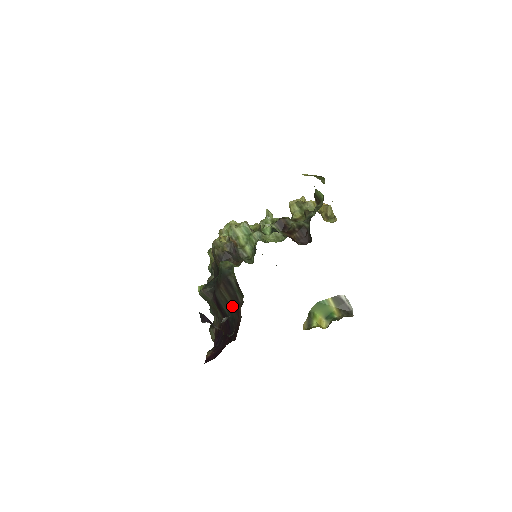
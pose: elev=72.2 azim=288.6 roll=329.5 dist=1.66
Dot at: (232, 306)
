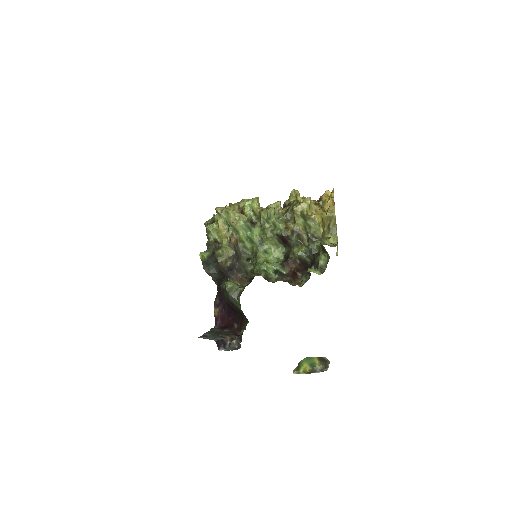
Dot at: (237, 311)
